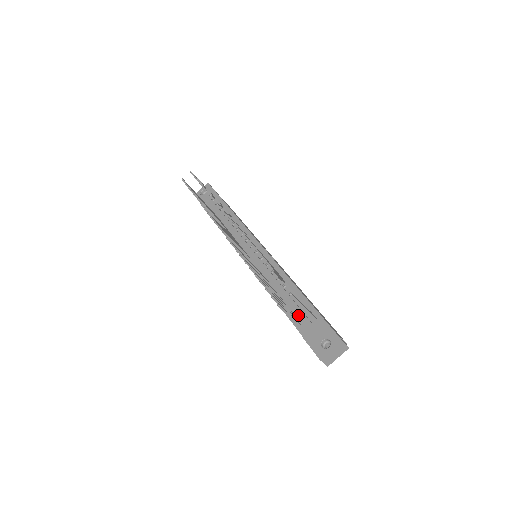
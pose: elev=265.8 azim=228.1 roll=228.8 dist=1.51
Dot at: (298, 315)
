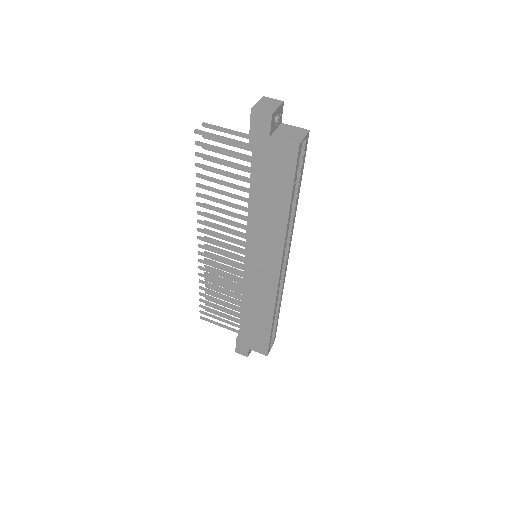
Dot at: occluded
